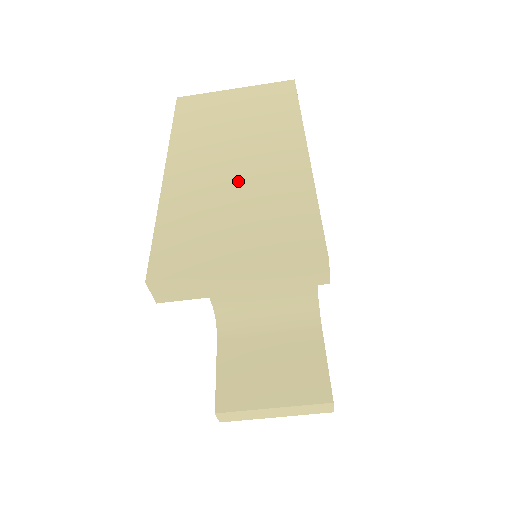
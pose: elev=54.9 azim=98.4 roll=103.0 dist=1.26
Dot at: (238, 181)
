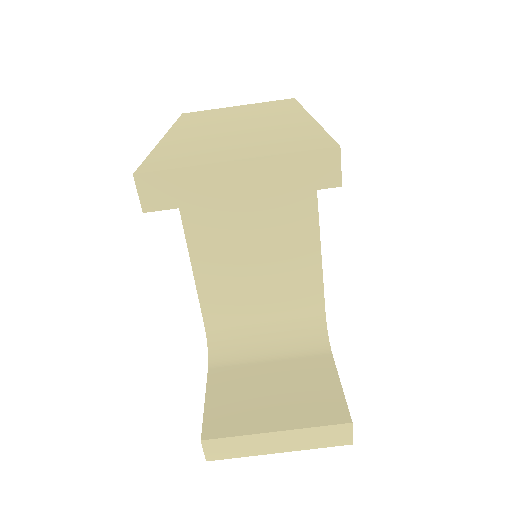
Dot at: (240, 130)
